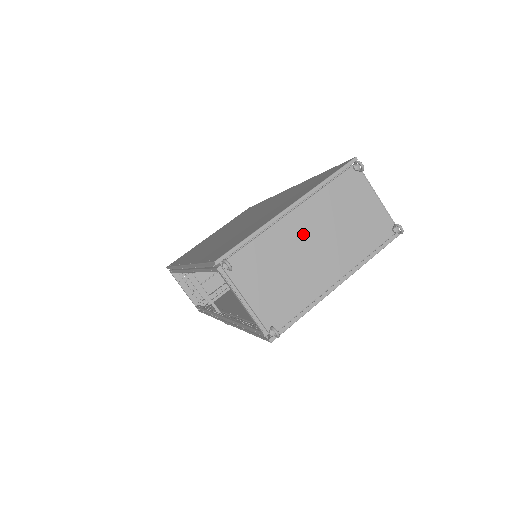
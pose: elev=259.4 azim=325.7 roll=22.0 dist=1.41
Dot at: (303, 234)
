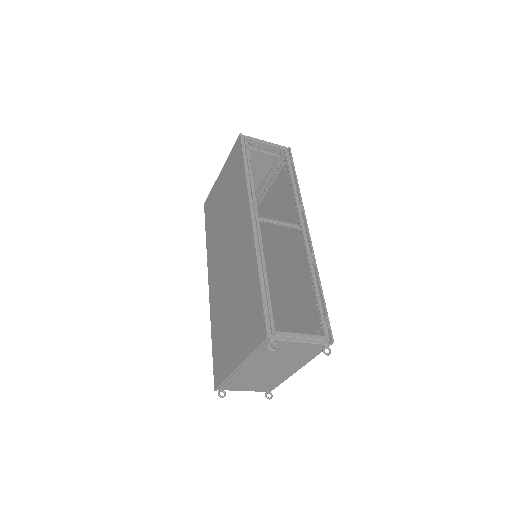
Dot at: (257, 370)
